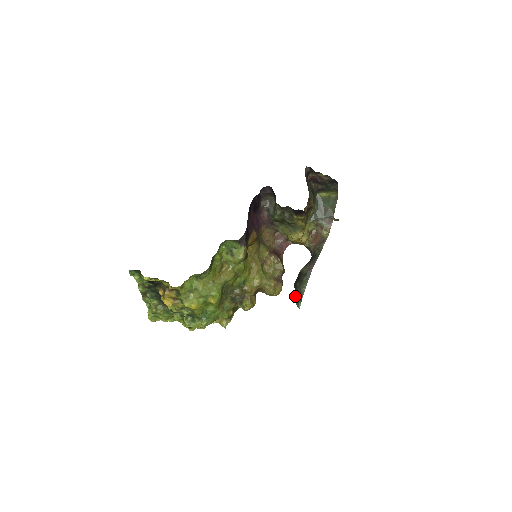
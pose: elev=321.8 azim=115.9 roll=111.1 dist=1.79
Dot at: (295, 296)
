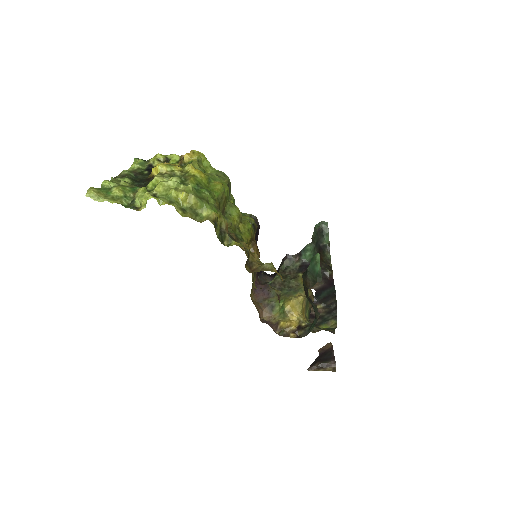
Dot at: (308, 267)
